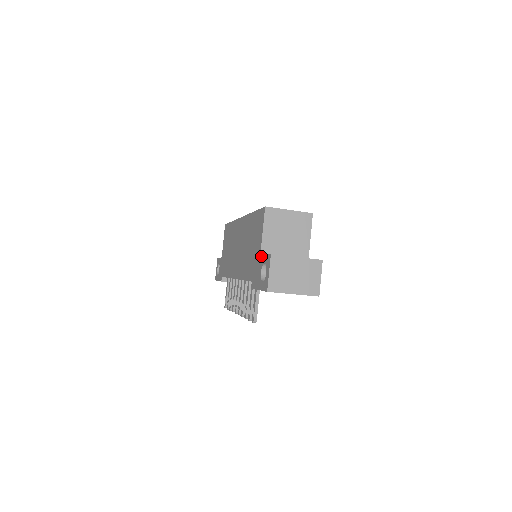
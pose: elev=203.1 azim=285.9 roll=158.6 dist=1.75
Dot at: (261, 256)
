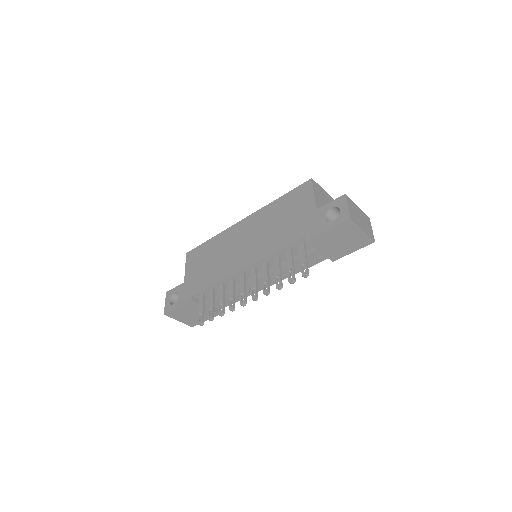
Dot at: (320, 208)
